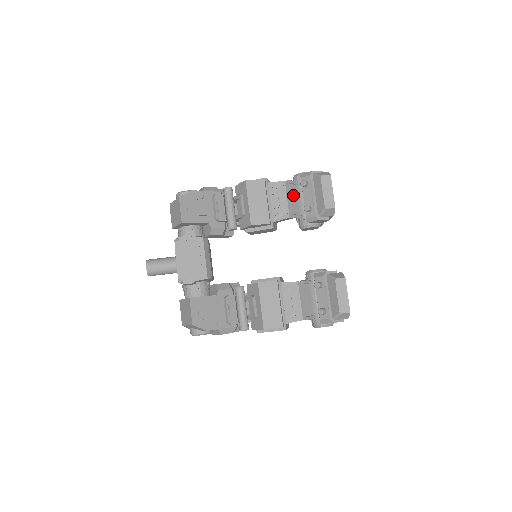
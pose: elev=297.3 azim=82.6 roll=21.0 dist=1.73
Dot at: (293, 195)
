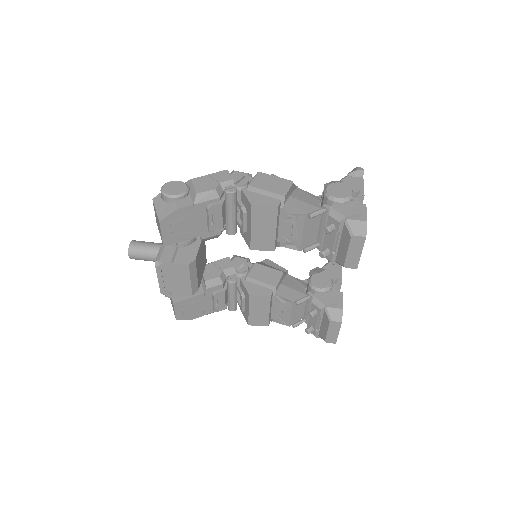
Dot at: (314, 224)
